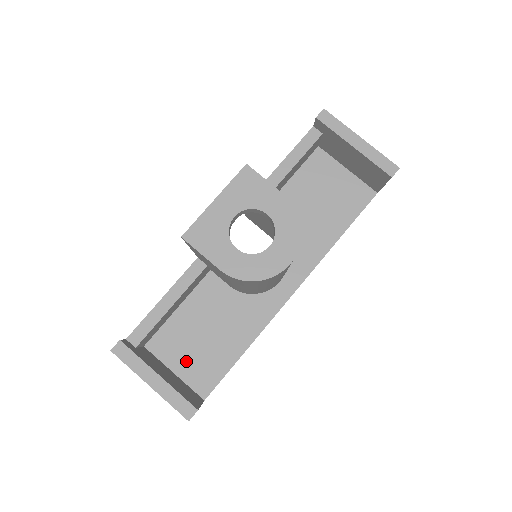
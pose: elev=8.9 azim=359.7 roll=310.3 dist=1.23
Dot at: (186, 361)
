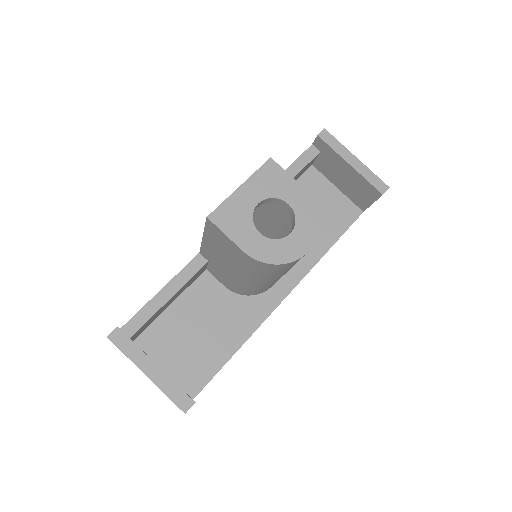
Dot at: (176, 358)
